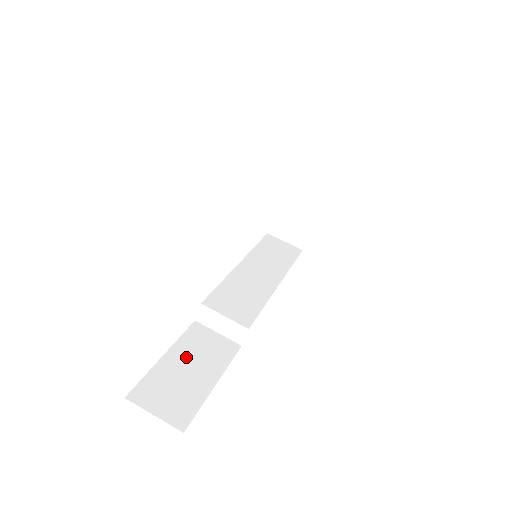
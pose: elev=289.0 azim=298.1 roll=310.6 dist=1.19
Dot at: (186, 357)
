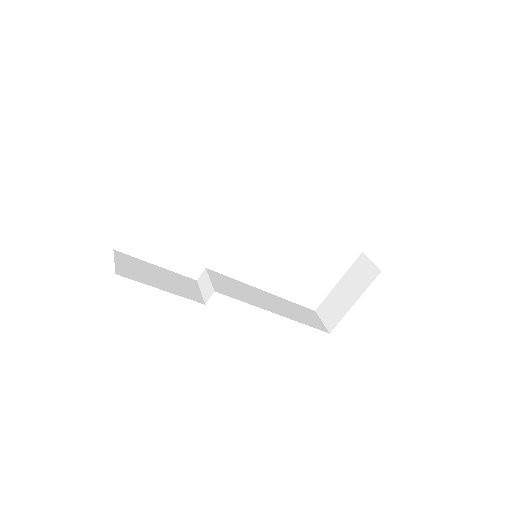
Dot at: (166, 276)
